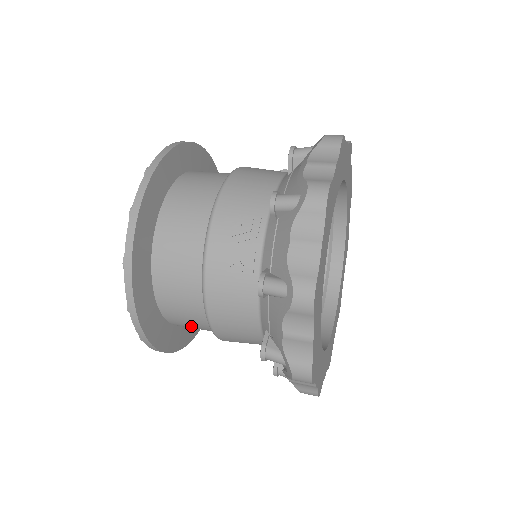
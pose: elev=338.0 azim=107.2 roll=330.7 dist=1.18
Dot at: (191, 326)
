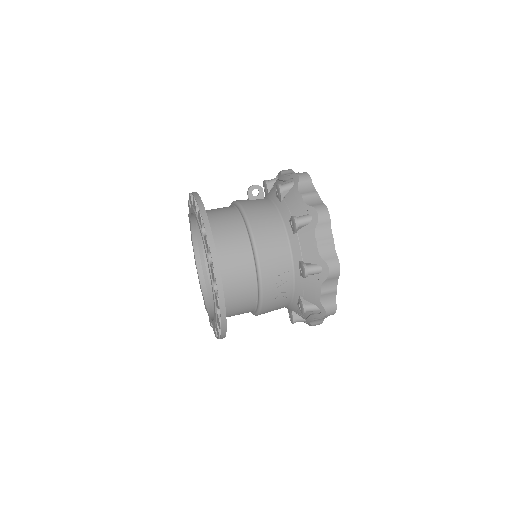
Dot at: occluded
